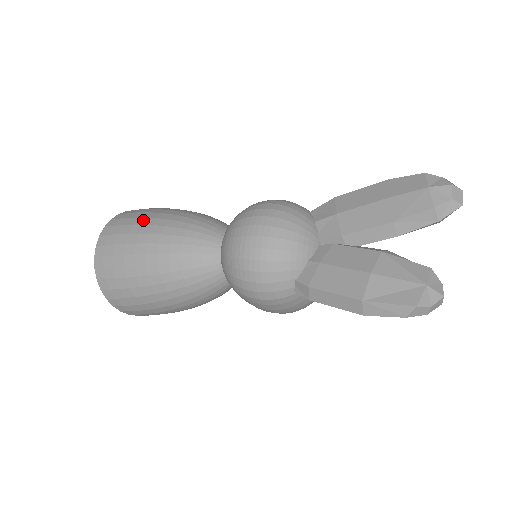
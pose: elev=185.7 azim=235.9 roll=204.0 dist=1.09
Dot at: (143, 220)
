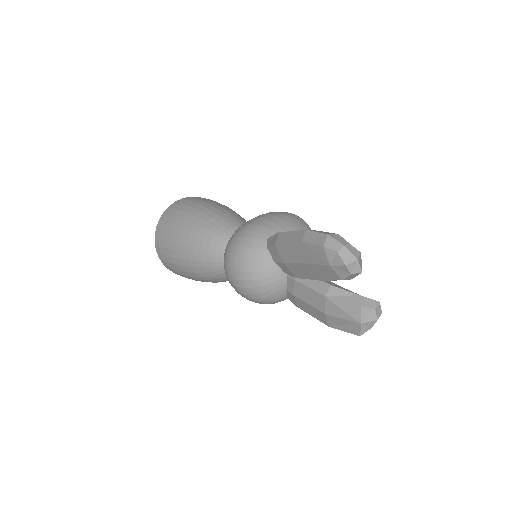
Dot at: (173, 253)
